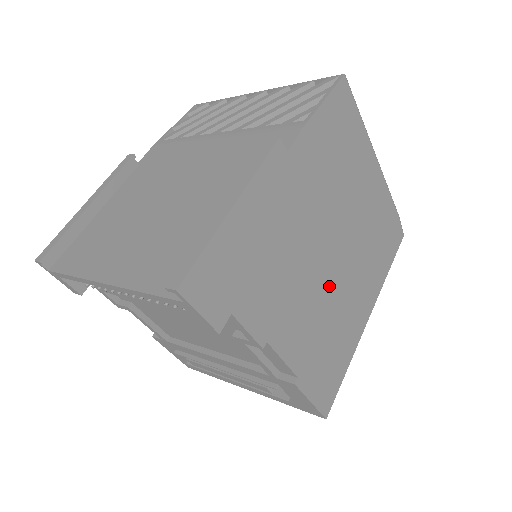
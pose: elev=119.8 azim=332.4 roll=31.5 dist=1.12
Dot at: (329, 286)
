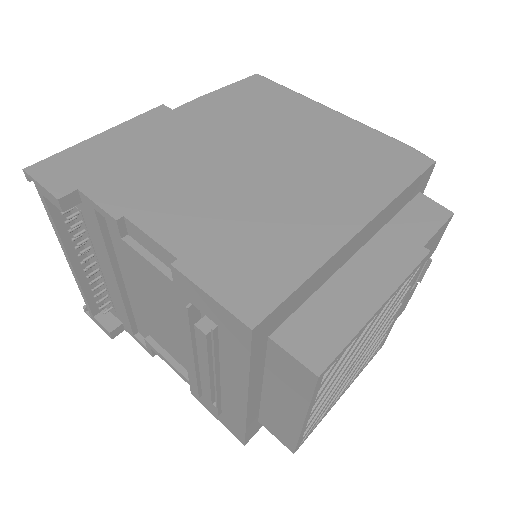
Dot at: (246, 189)
